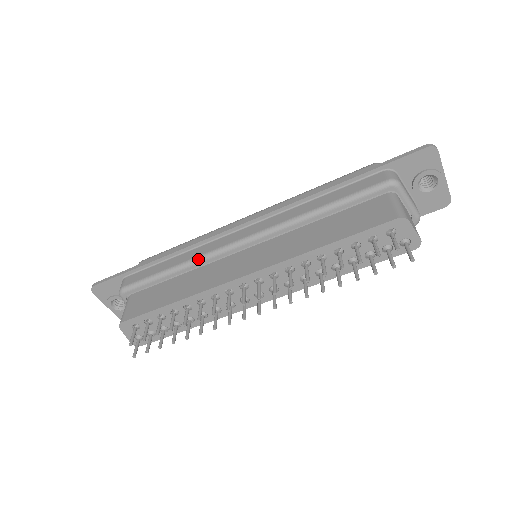
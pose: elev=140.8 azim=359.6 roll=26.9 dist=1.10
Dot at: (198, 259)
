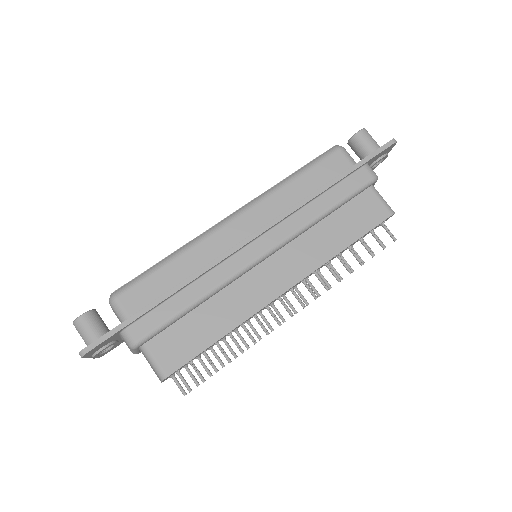
Dot at: (222, 286)
